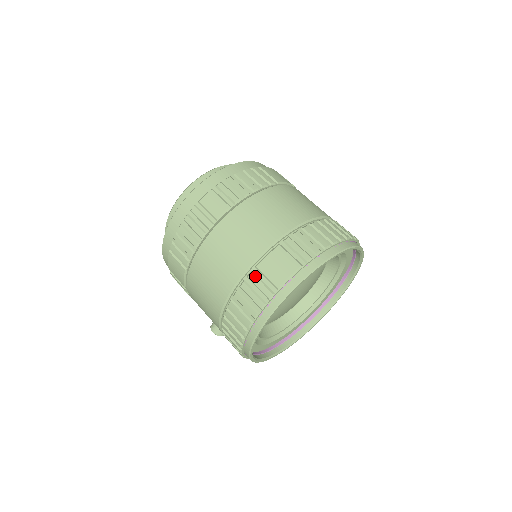
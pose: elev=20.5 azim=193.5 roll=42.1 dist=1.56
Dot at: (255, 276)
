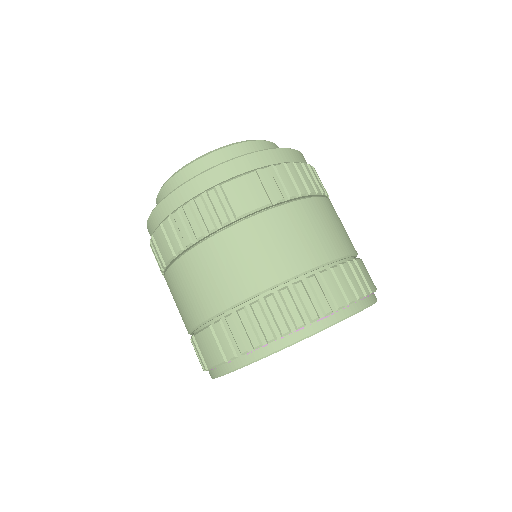
Dot at: (194, 343)
